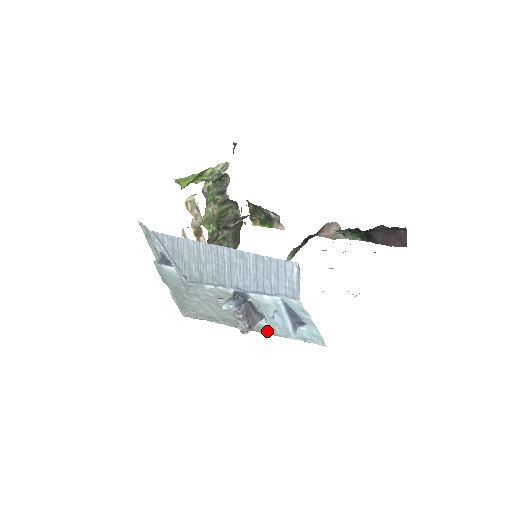
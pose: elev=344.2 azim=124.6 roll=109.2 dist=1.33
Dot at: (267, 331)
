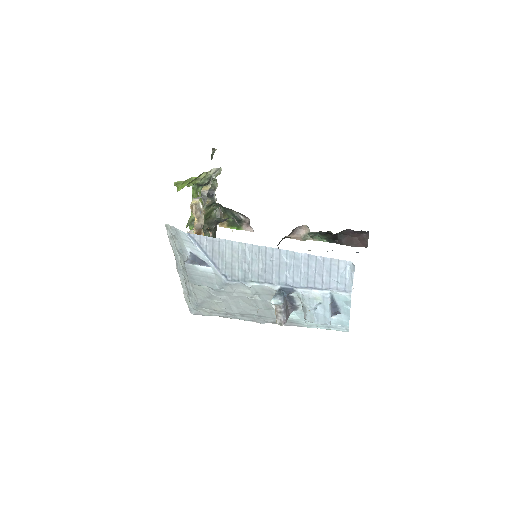
Dot at: (289, 323)
